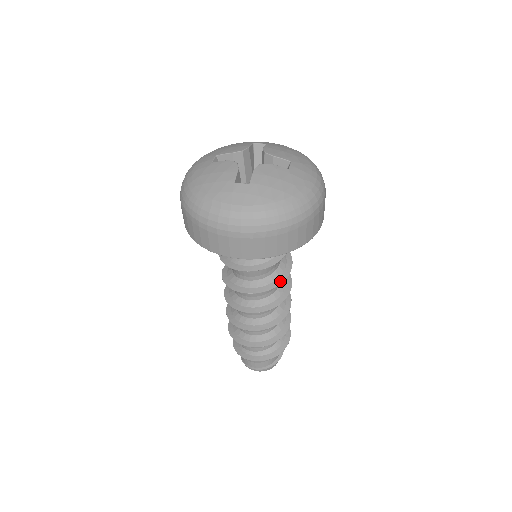
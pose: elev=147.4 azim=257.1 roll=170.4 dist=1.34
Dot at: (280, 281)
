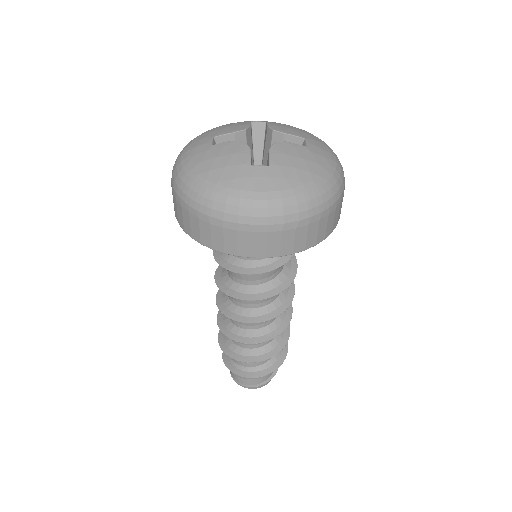
Dot at: (289, 281)
